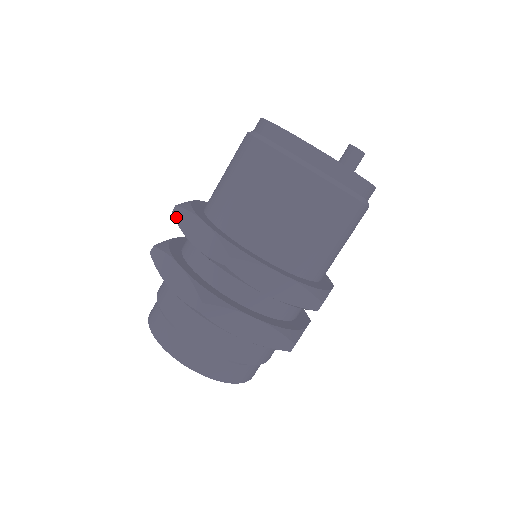
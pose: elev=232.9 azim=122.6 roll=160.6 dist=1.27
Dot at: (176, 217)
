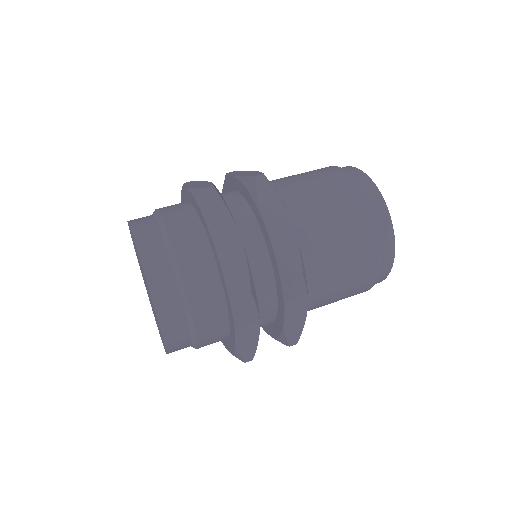
Dot at: (259, 185)
